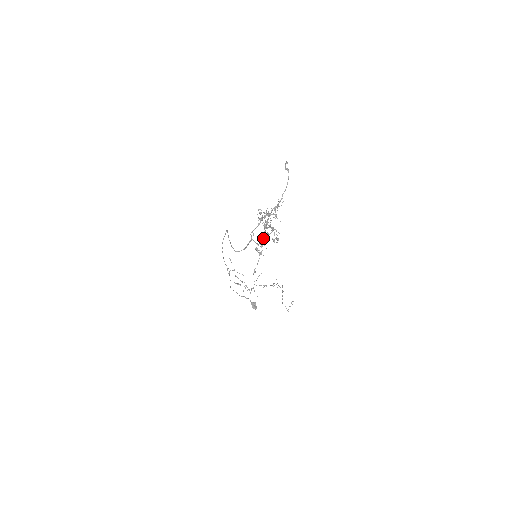
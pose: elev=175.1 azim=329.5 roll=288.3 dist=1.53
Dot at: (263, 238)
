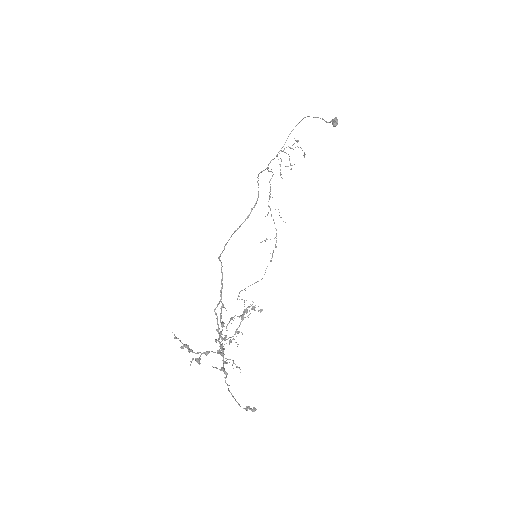
Dot at: occluded
